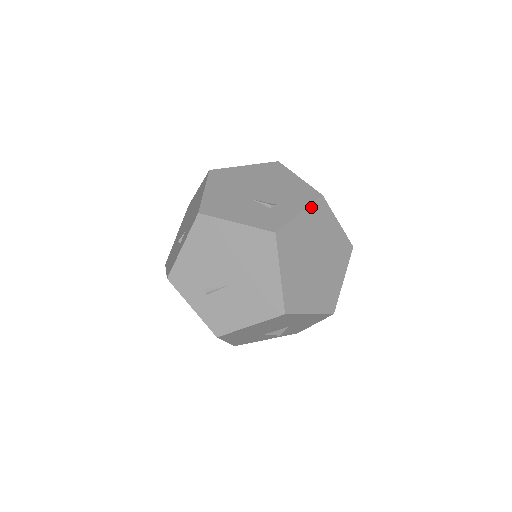
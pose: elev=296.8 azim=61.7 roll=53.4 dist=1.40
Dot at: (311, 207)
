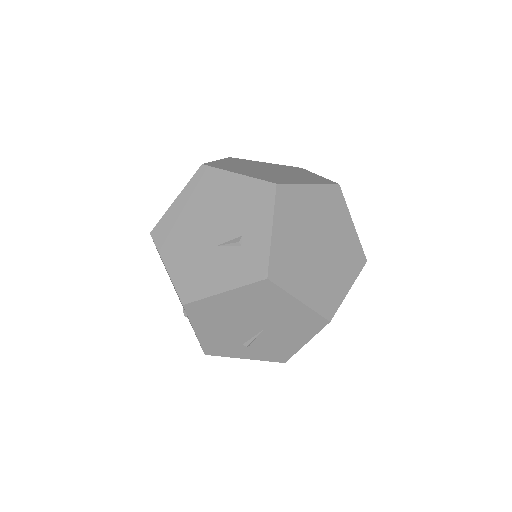
Dot at: (276, 210)
